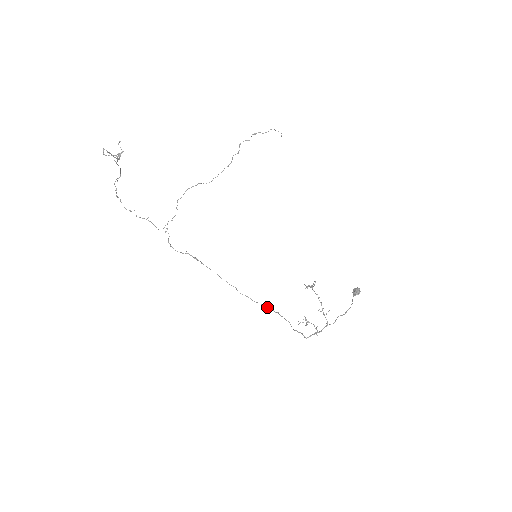
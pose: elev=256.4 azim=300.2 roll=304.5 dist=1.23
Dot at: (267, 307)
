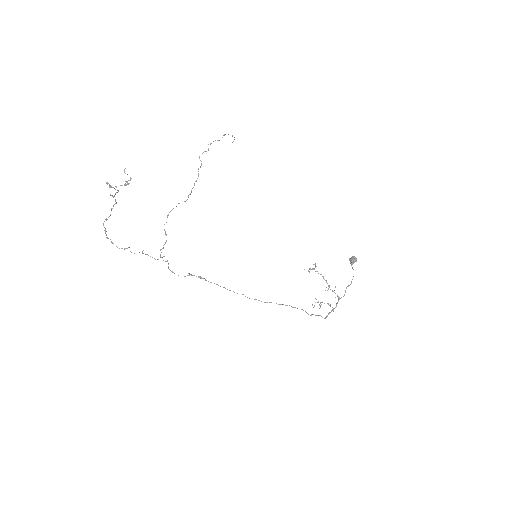
Dot at: occluded
